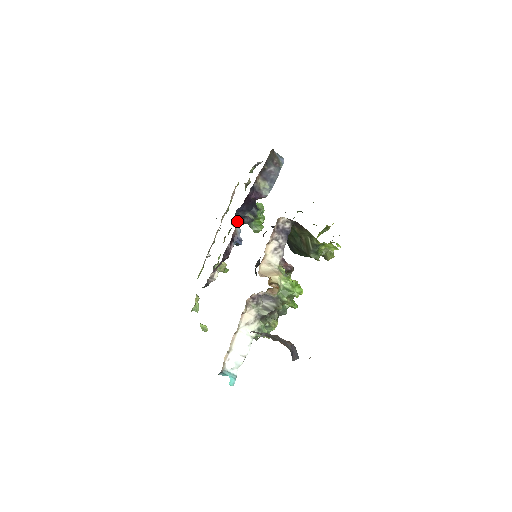
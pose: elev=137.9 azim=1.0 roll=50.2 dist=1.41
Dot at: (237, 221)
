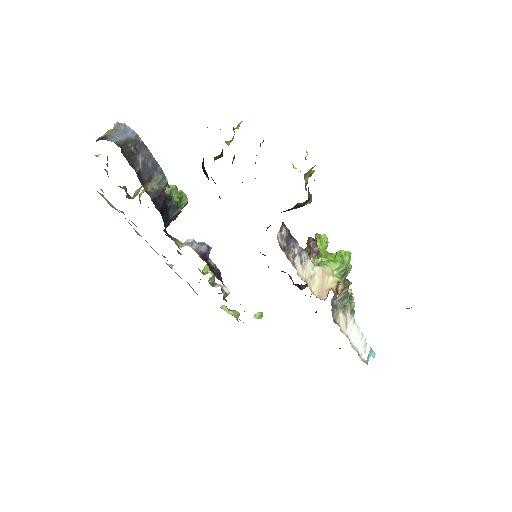
Dot at: occluded
